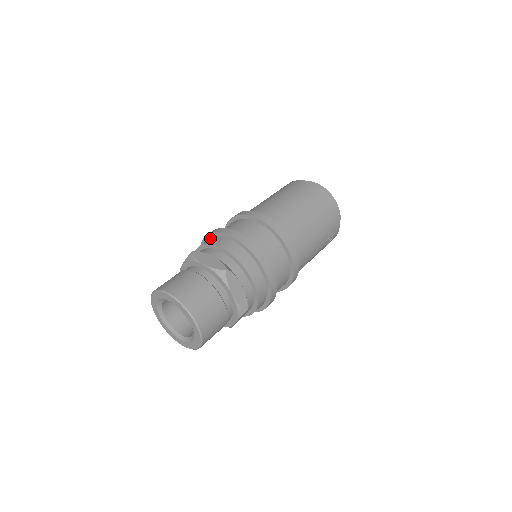
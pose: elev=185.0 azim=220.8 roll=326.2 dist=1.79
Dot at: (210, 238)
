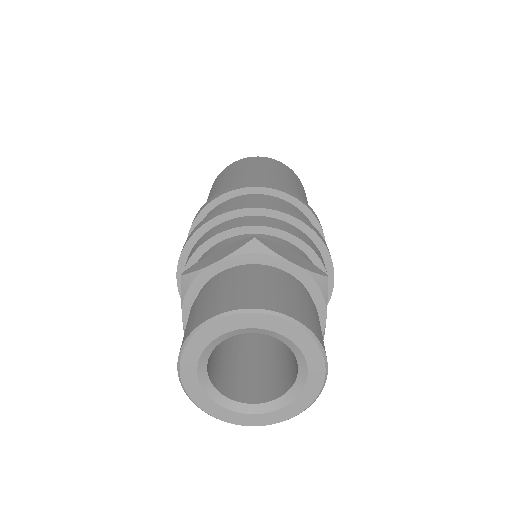
Dot at: (243, 216)
